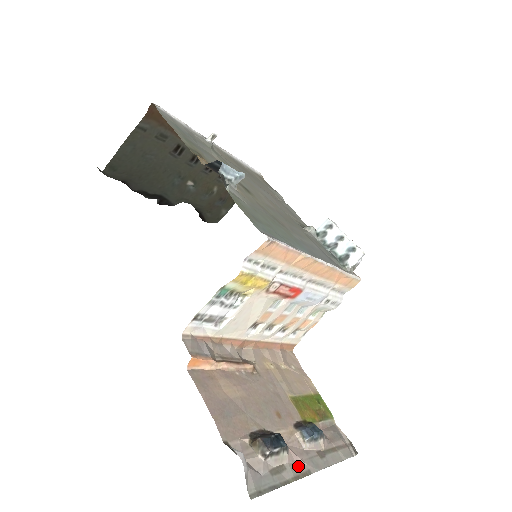
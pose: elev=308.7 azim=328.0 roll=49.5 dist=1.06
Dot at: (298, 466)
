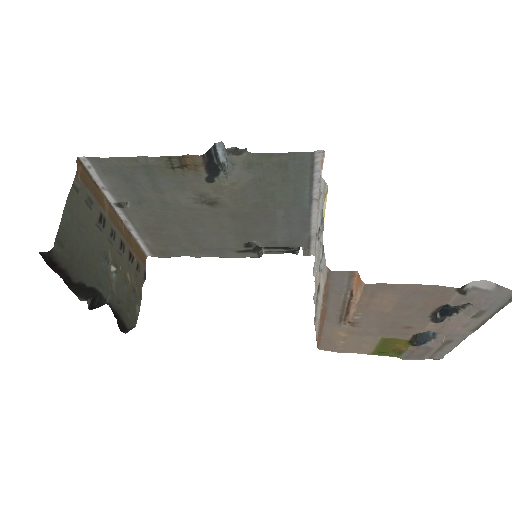
Dot at: (468, 327)
